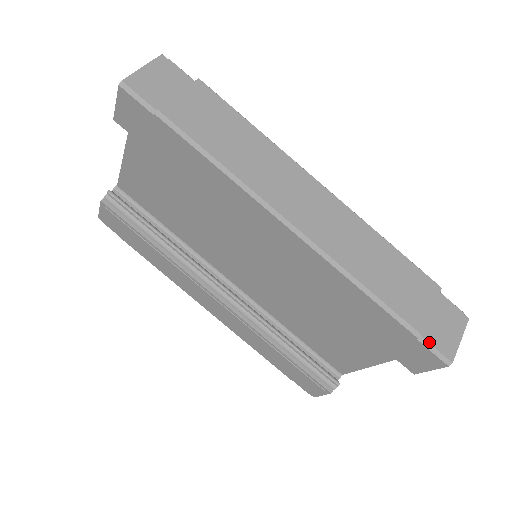
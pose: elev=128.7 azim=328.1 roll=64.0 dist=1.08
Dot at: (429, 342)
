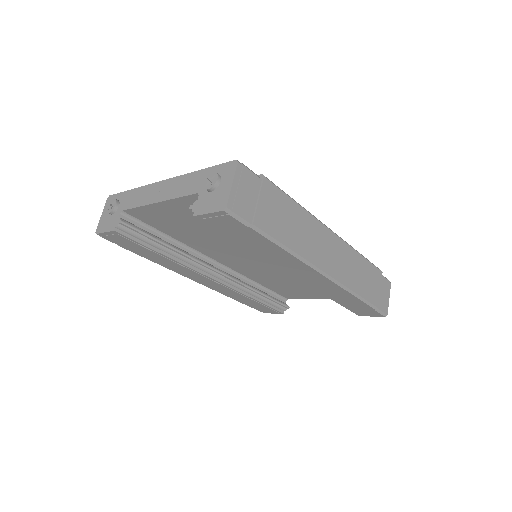
Dot at: (380, 310)
